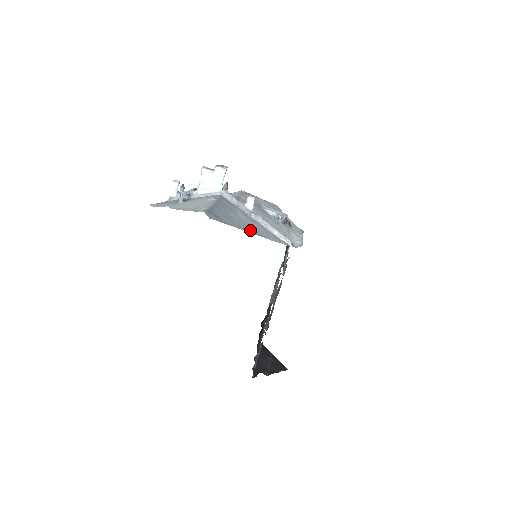
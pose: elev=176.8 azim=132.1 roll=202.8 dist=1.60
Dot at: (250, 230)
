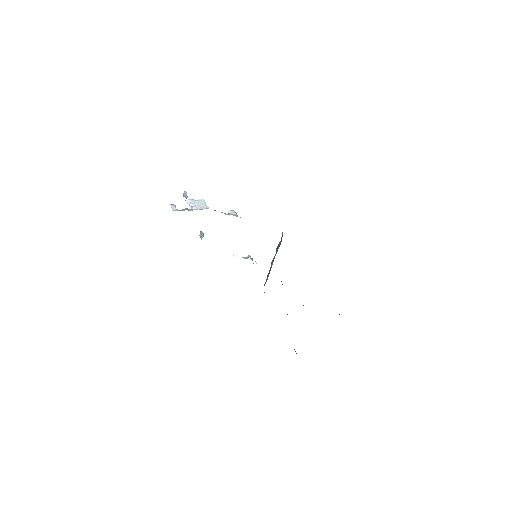
Dot at: occluded
